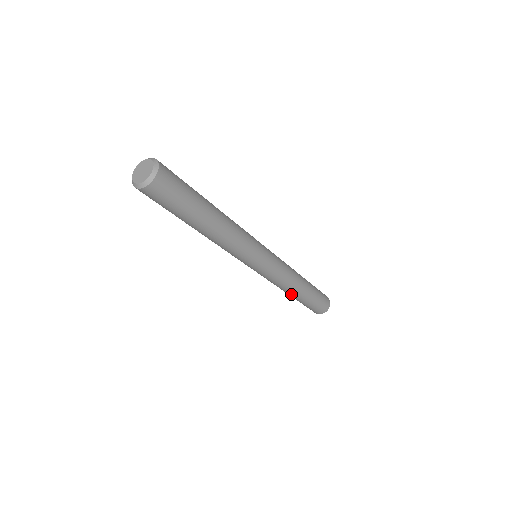
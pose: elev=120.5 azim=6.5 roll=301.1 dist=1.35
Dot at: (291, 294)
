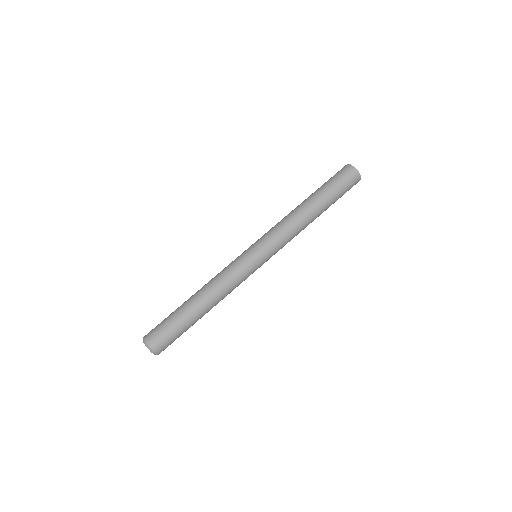
Dot at: occluded
